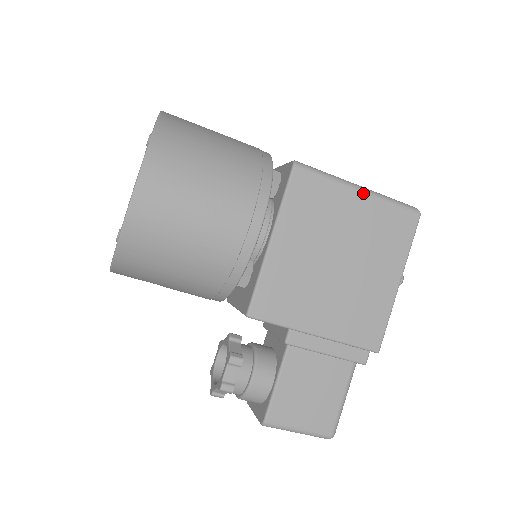
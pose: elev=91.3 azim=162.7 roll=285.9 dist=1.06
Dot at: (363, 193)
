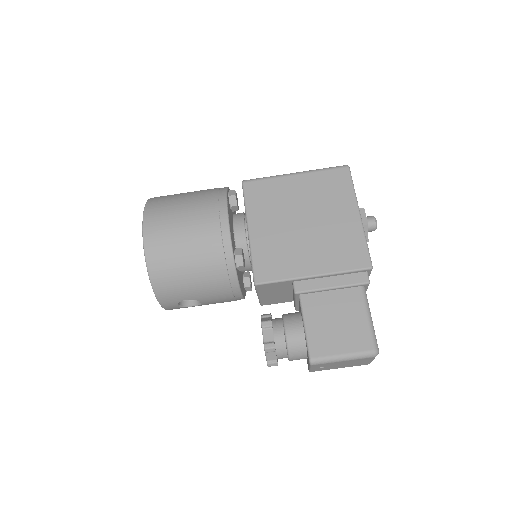
Dot at: (298, 175)
